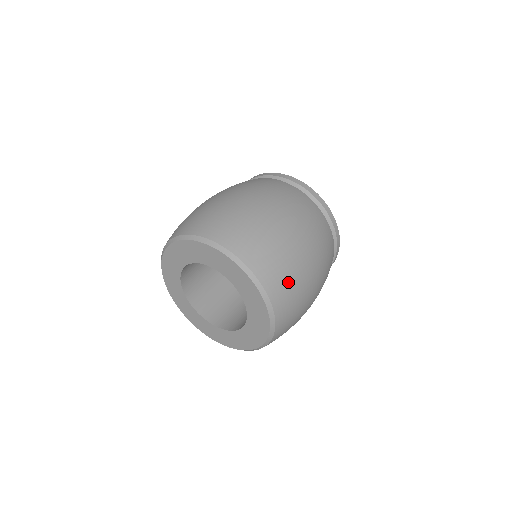
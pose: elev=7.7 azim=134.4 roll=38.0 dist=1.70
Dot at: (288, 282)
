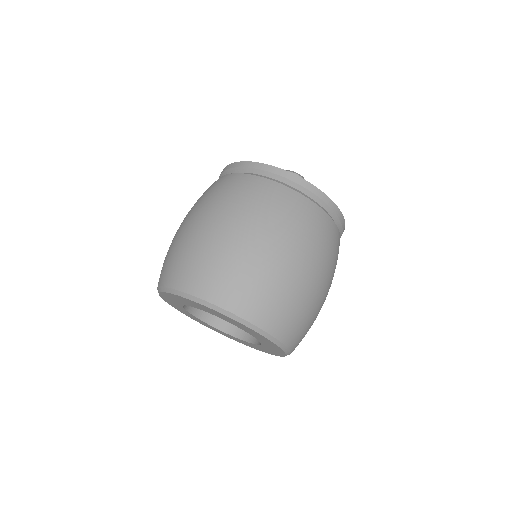
Dot at: (307, 330)
